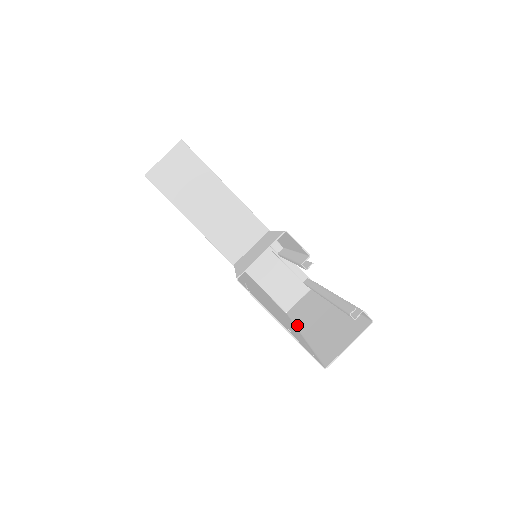
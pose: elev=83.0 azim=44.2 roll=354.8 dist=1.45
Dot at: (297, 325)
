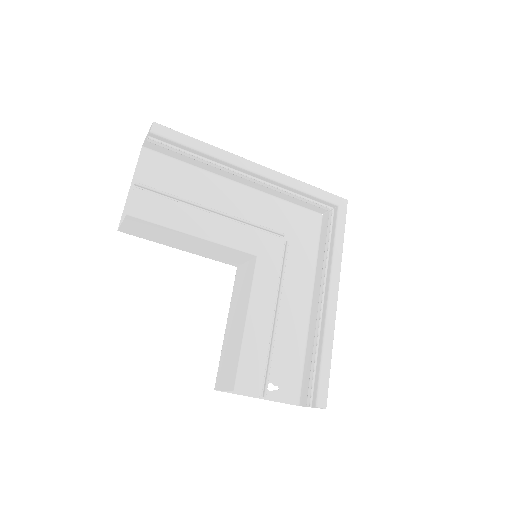
Dot at: (315, 276)
